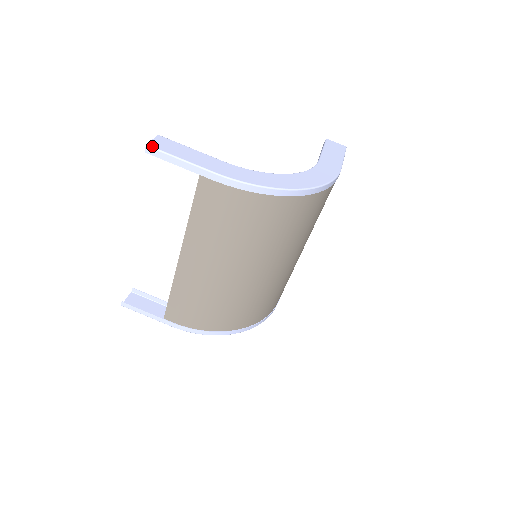
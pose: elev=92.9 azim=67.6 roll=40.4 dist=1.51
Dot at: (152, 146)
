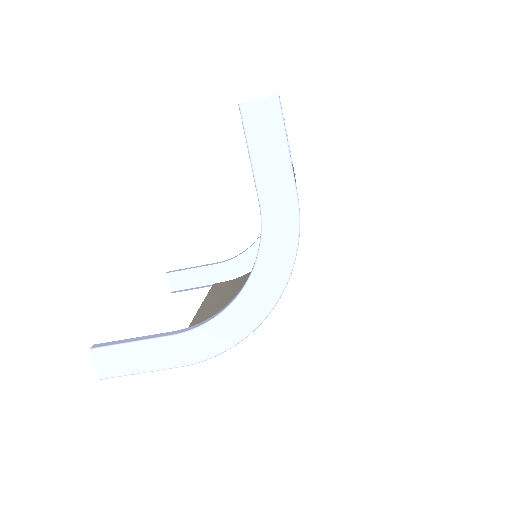
Dot at: (105, 378)
